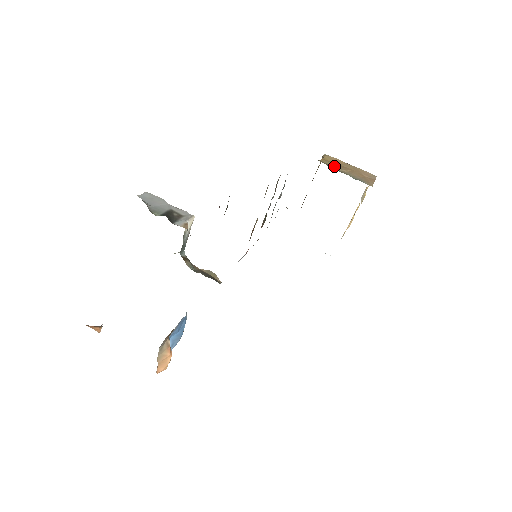
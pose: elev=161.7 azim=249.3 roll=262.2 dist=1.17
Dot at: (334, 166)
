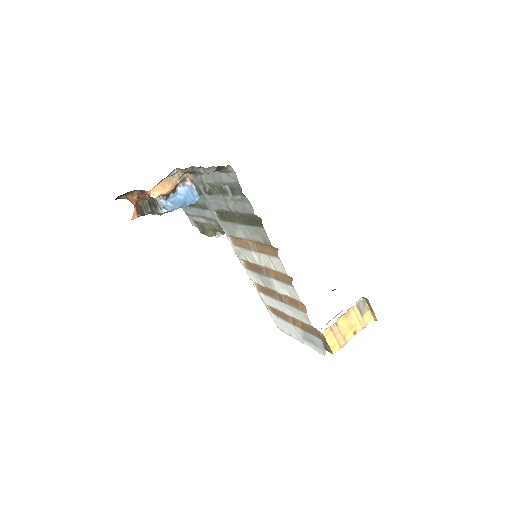
Dot at: occluded
